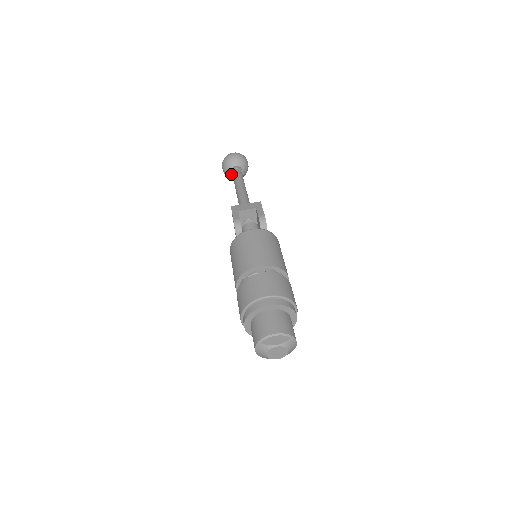
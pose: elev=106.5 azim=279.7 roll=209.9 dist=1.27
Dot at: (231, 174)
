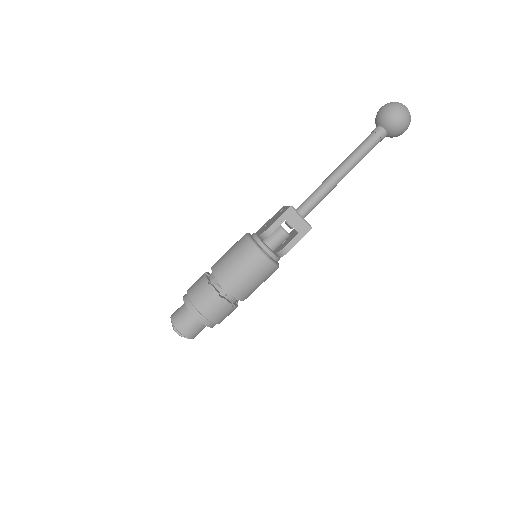
Dot at: (377, 125)
